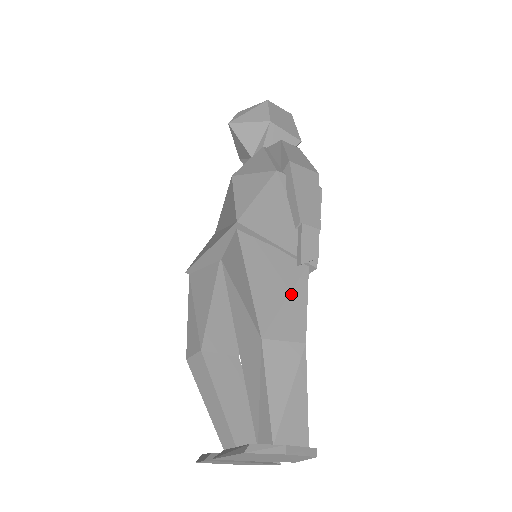
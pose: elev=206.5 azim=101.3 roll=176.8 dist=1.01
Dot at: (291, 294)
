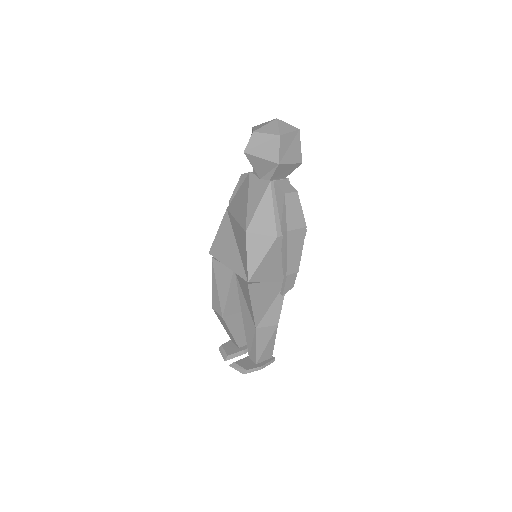
Dot at: (274, 301)
